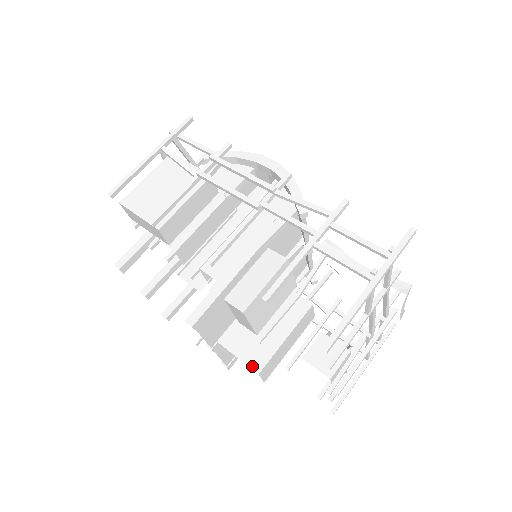
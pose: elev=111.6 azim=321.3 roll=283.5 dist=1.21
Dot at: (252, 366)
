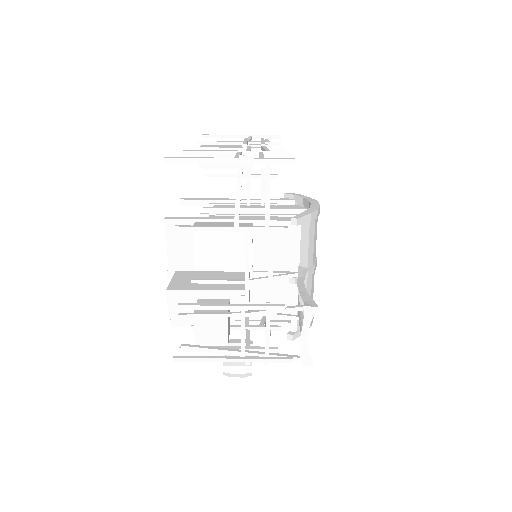
Dot at: (170, 286)
